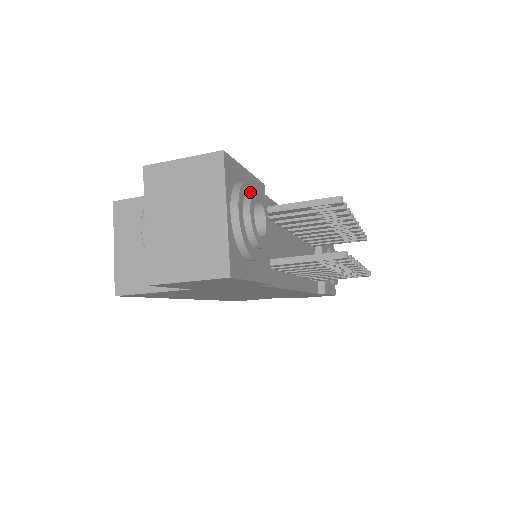
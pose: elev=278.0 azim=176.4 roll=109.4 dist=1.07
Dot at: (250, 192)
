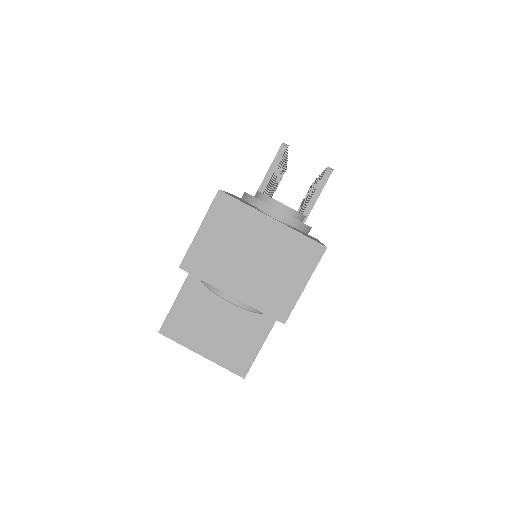
Dot at: (259, 195)
